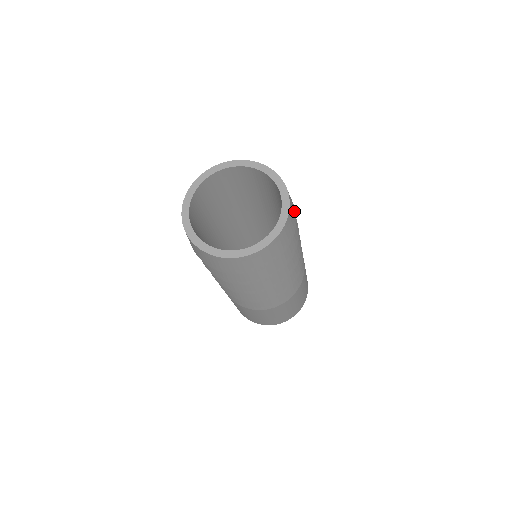
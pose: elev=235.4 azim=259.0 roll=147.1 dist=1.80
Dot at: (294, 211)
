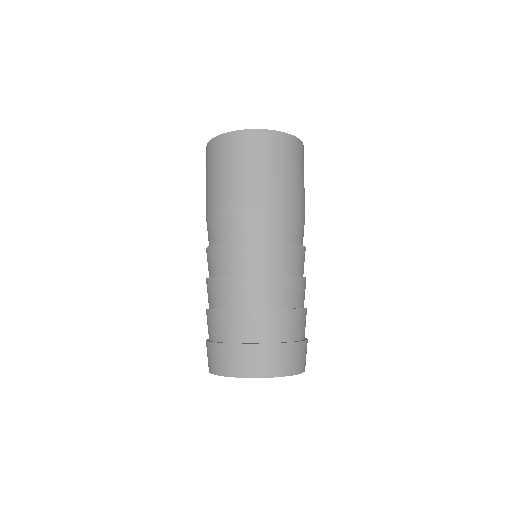
Dot at: occluded
